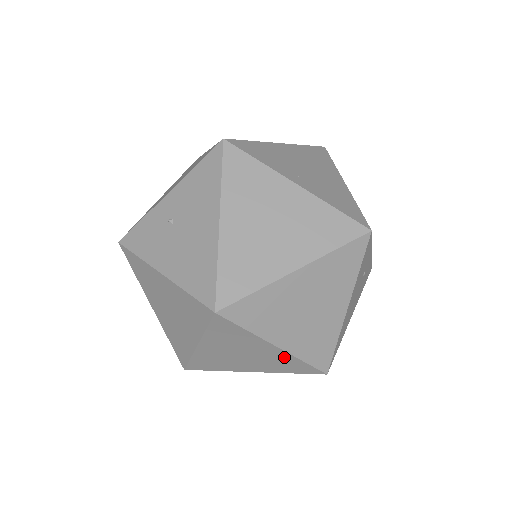
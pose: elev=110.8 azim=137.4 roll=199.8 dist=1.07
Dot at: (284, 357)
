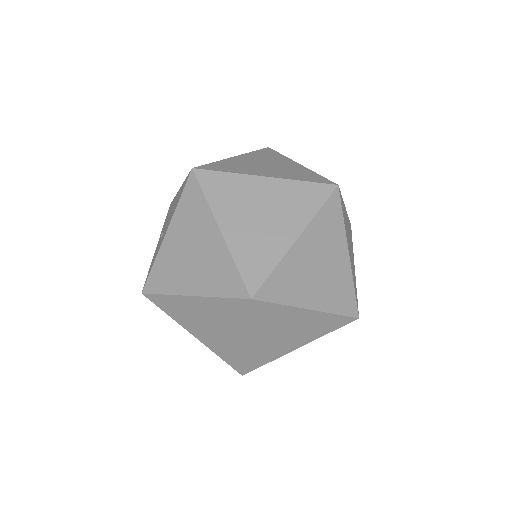
Dot at: (285, 188)
